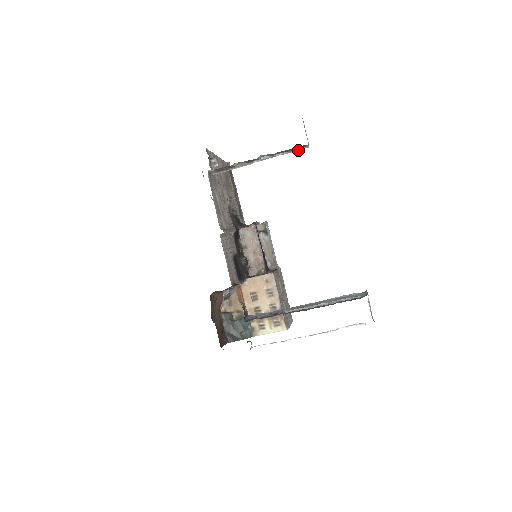
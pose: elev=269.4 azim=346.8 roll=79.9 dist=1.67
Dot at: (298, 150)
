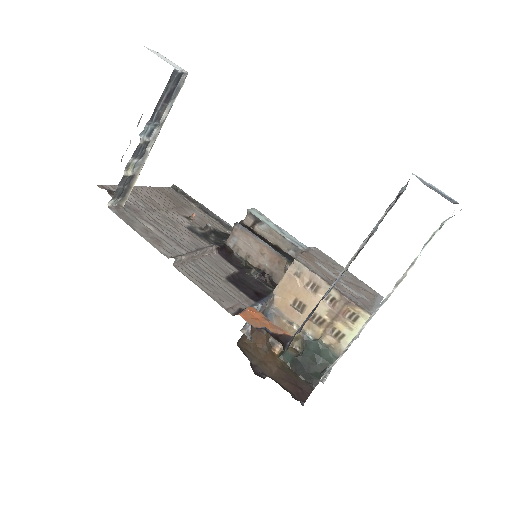
Dot at: (179, 89)
